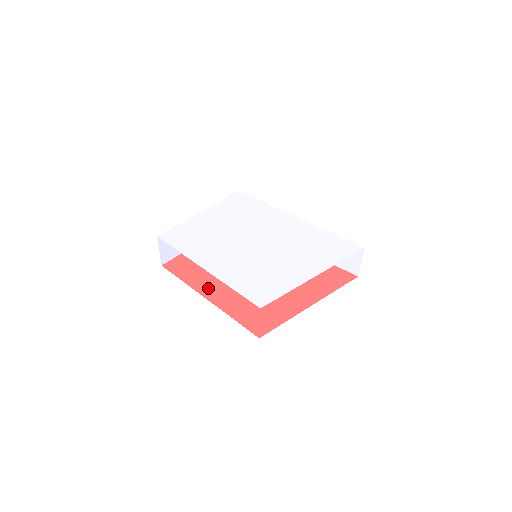
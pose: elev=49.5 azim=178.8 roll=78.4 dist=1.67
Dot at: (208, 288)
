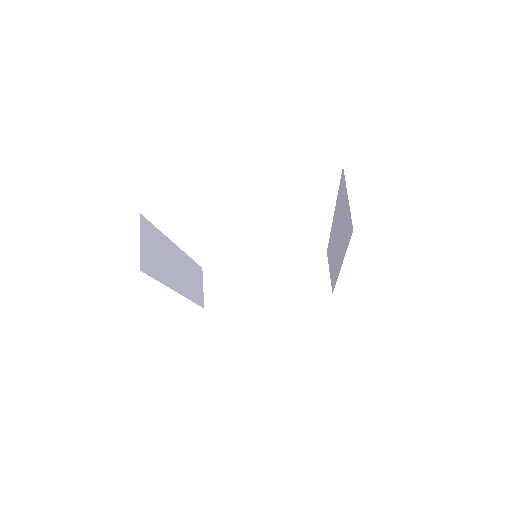
Dot at: occluded
